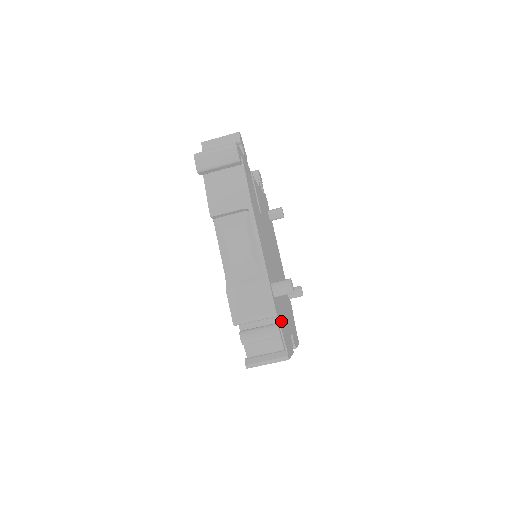
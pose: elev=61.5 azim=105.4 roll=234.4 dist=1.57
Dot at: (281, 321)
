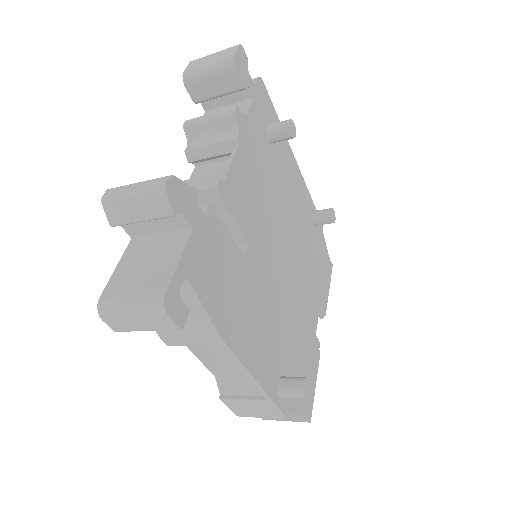
Dot at: occluded
